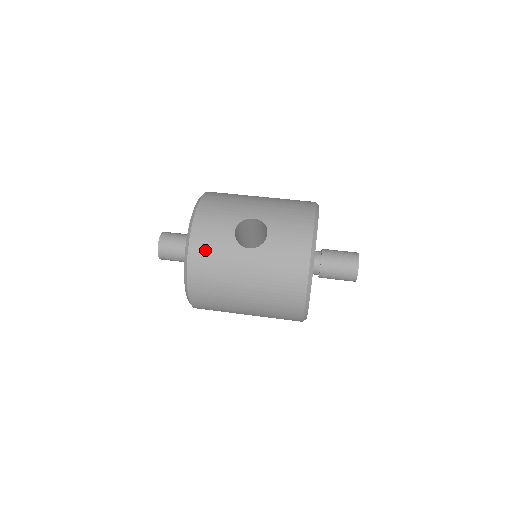
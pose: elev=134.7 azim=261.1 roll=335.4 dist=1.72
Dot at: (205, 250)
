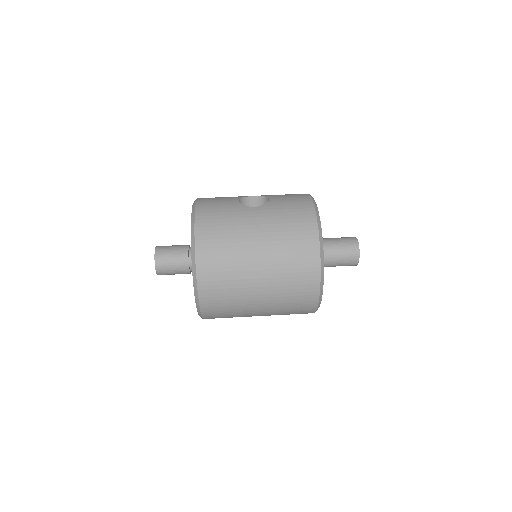
Dot at: (212, 213)
